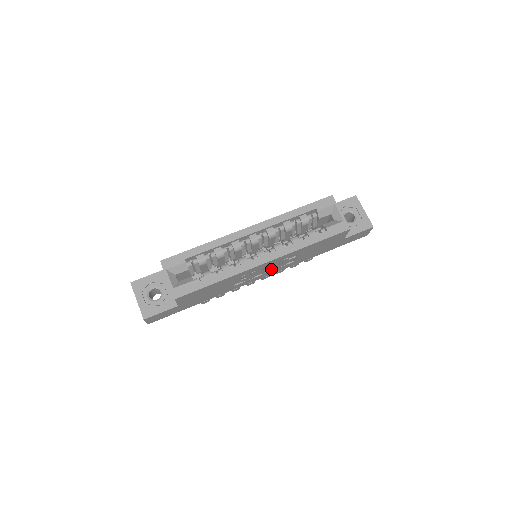
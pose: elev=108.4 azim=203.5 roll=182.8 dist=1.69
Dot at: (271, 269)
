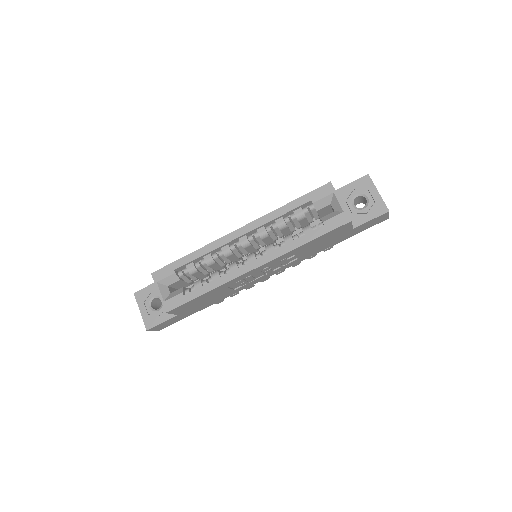
Dot at: (271, 270)
